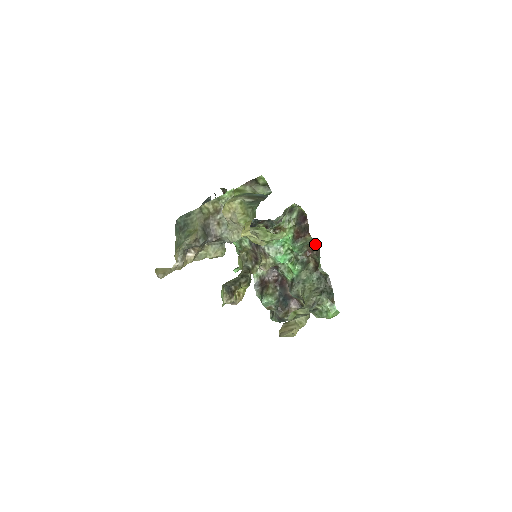
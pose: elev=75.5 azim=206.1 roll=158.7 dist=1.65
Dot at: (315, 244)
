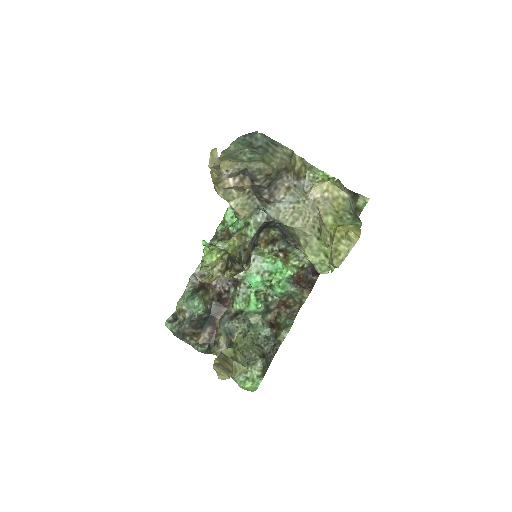
Dot at: (297, 304)
